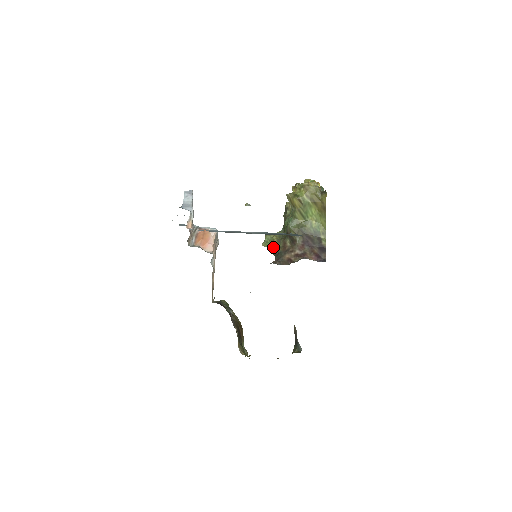
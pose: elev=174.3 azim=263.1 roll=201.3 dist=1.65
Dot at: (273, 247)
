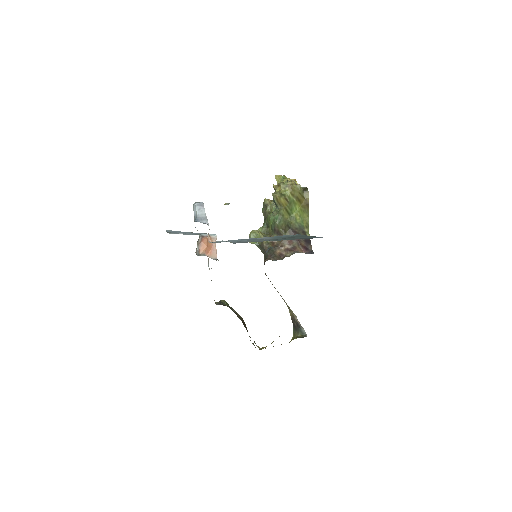
Dot at: (262, 244)
